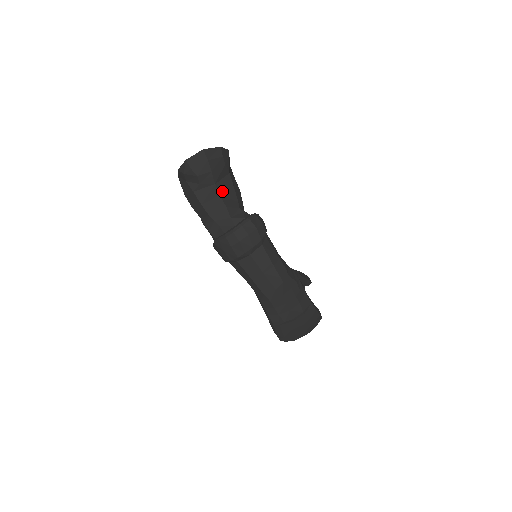
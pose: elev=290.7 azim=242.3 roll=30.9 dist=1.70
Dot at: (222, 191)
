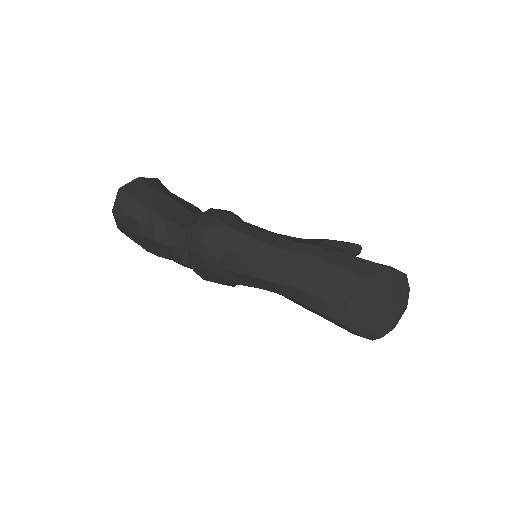
Dot at: (165, 214)
